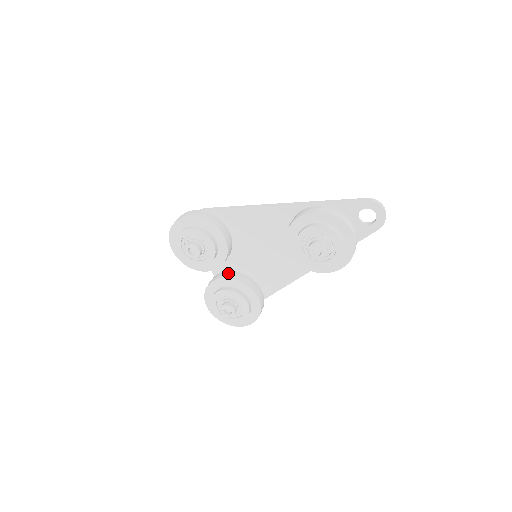
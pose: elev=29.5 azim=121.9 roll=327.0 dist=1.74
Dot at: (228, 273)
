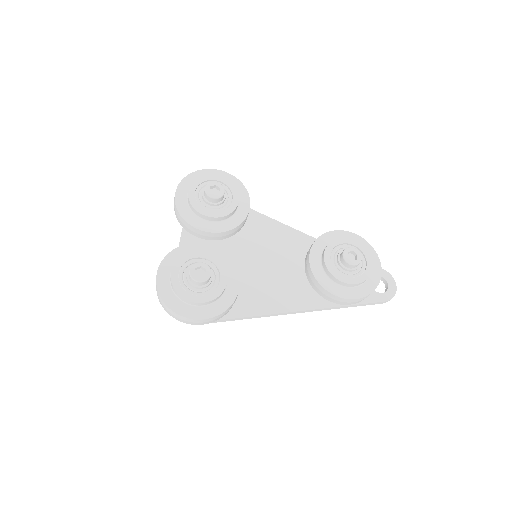
Dot at: occluded
